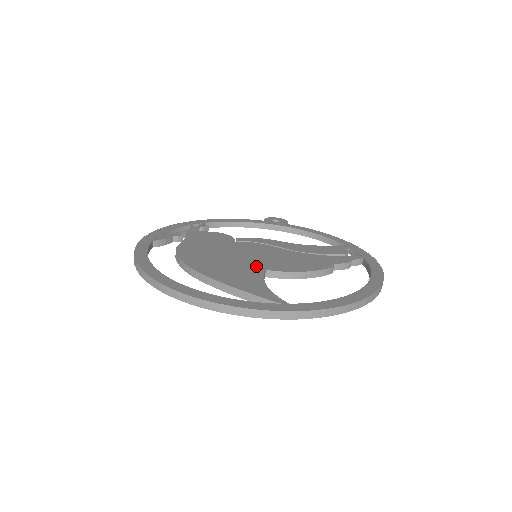
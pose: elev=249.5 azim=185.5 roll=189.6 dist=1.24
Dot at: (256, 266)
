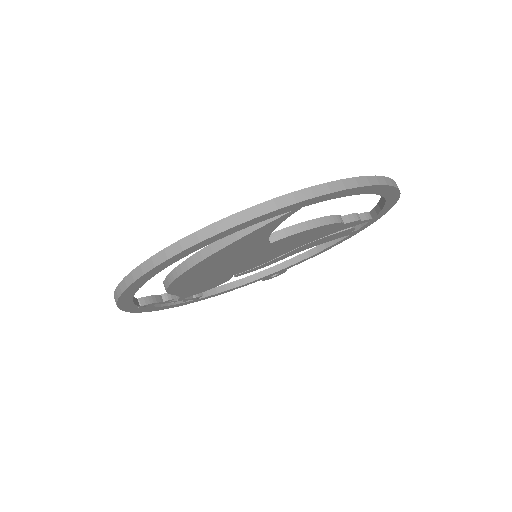
Dot at: occluded
